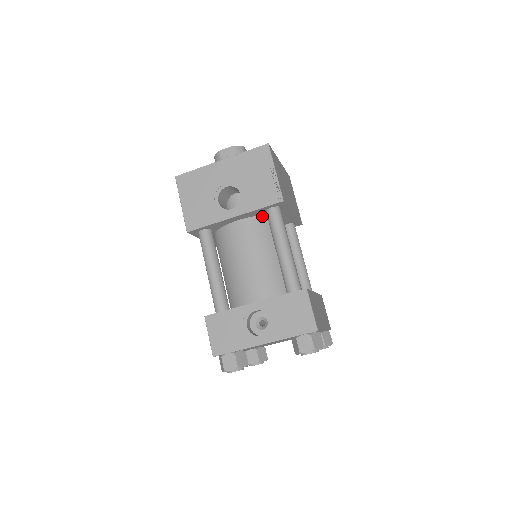
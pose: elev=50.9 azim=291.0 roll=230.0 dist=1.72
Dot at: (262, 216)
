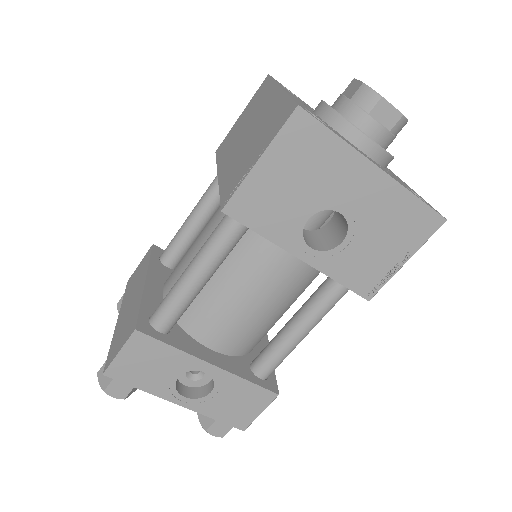
Dot at: occluded
